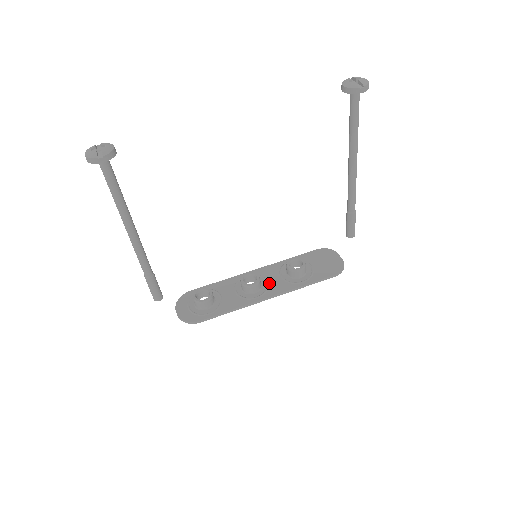
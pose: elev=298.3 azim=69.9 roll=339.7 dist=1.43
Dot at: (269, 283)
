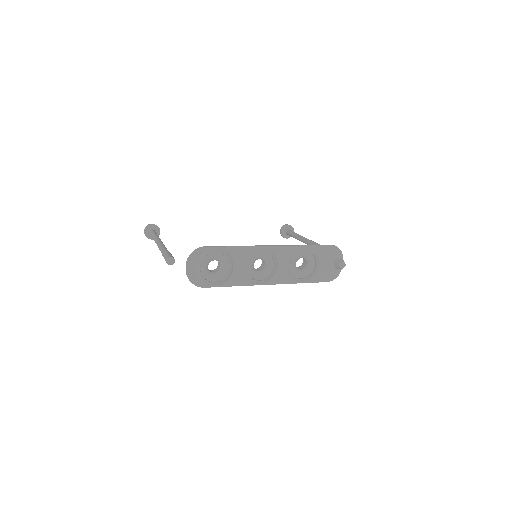
Dot at: occluded
